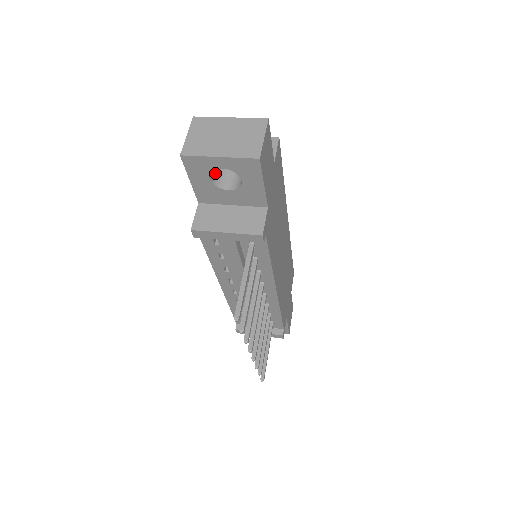
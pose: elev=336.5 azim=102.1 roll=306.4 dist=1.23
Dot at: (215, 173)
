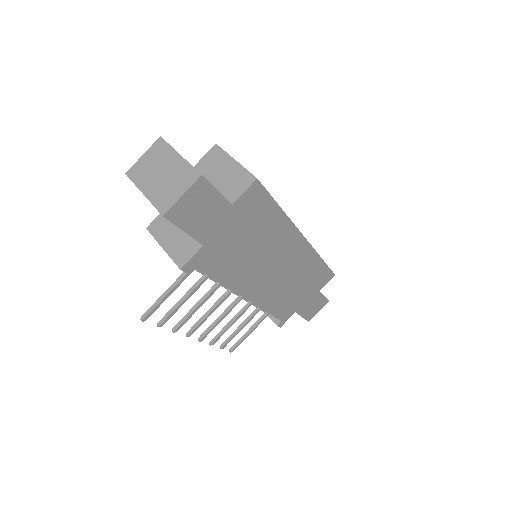
Dot at: occluded
